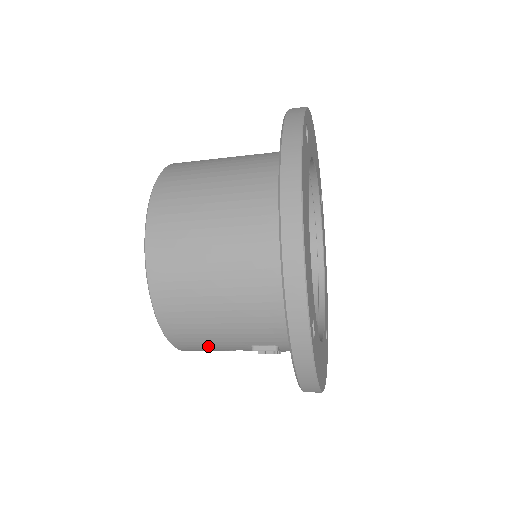
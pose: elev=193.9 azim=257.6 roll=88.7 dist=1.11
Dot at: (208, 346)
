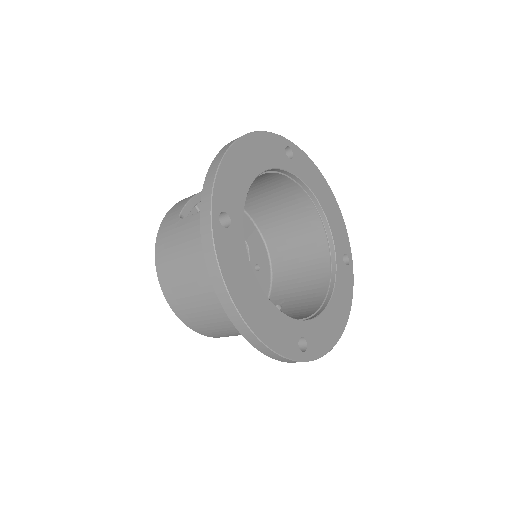
Dot at: occluded
